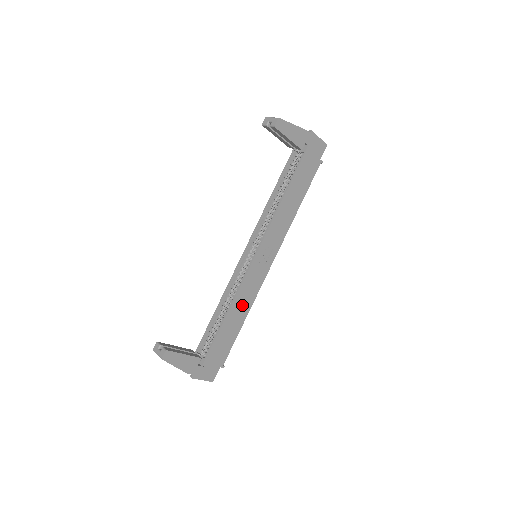
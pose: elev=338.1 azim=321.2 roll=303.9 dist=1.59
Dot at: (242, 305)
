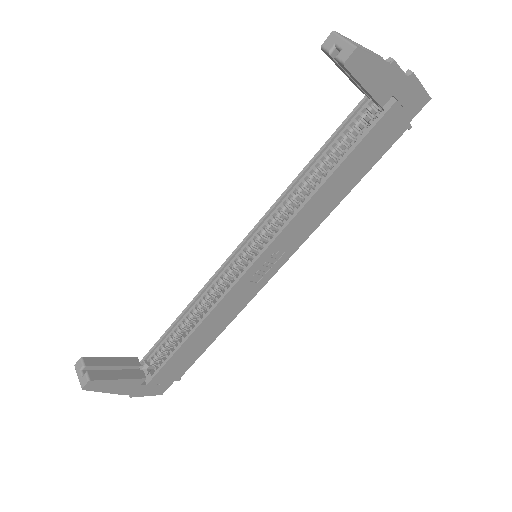
Dot at: (219, 320)
